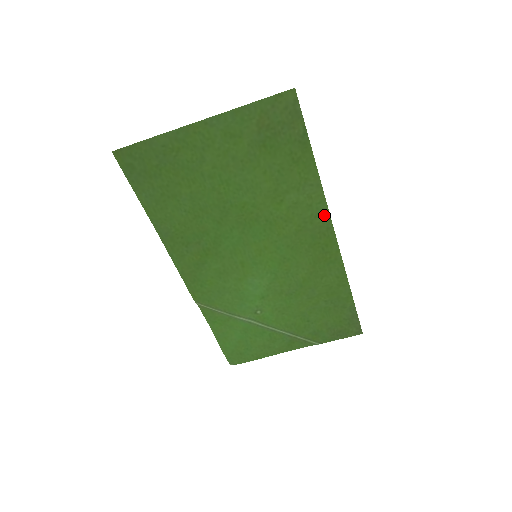
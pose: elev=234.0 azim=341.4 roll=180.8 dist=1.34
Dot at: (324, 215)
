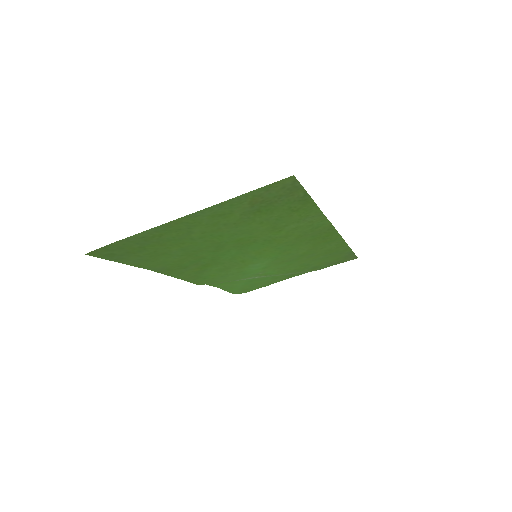
Dot at: (325, 225)
